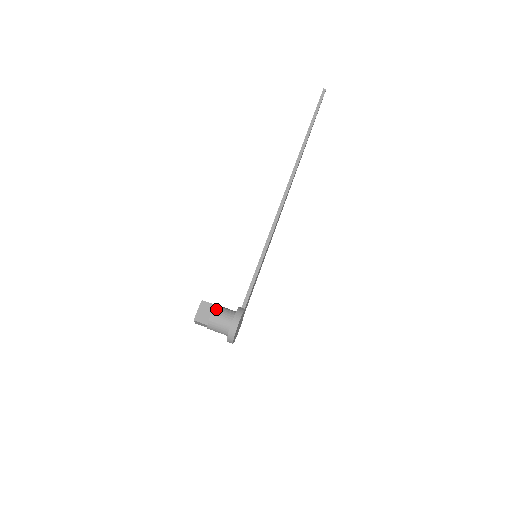
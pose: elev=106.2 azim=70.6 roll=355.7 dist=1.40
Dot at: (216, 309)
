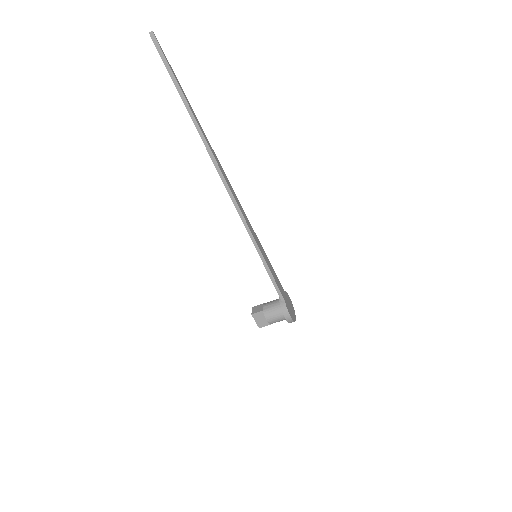
Dot at: (267, 315)
